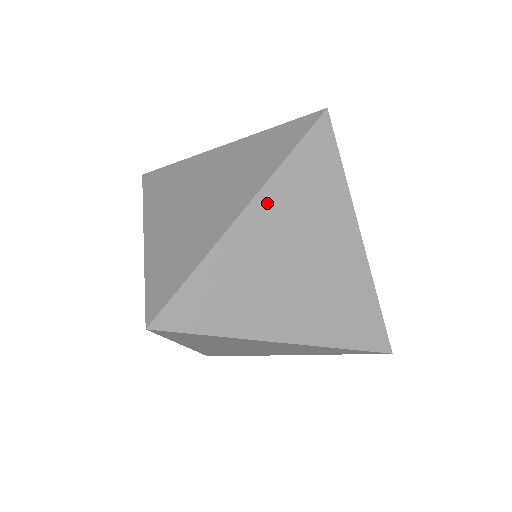
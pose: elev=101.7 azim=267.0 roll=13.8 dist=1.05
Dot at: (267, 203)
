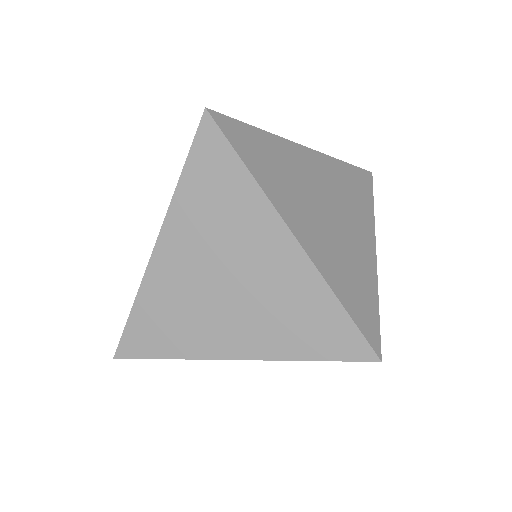
Dot at: (322, 162)
